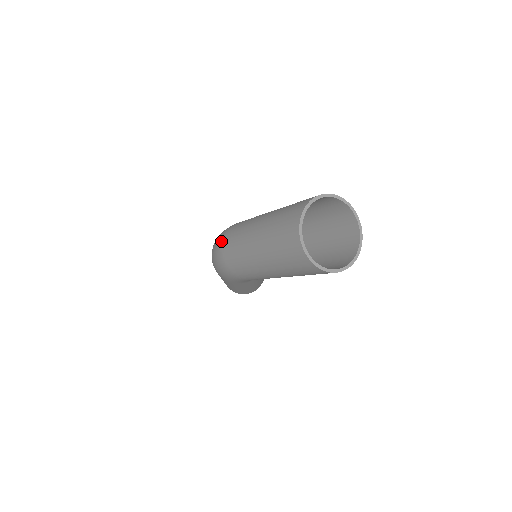
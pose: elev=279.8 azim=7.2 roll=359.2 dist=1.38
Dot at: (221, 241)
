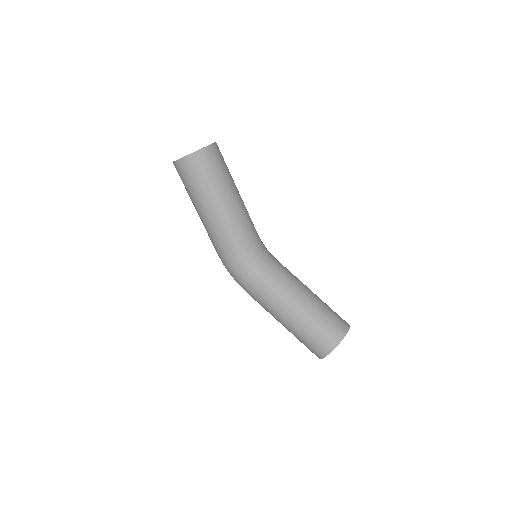
Dot at: occluded
